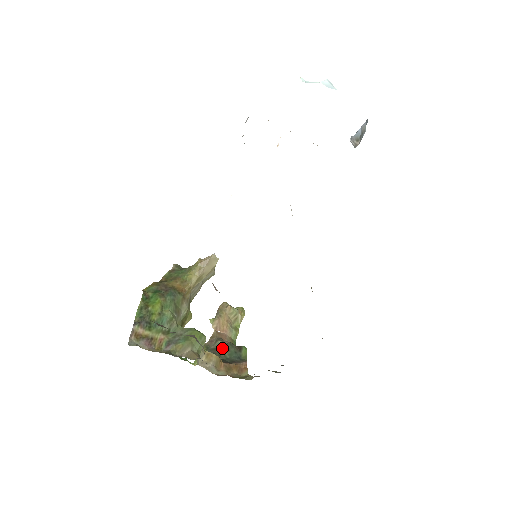
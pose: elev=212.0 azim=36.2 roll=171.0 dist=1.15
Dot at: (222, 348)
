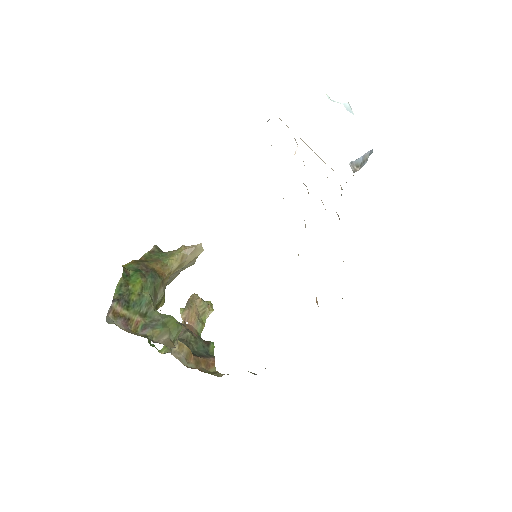
Dot at: (190, 340)
